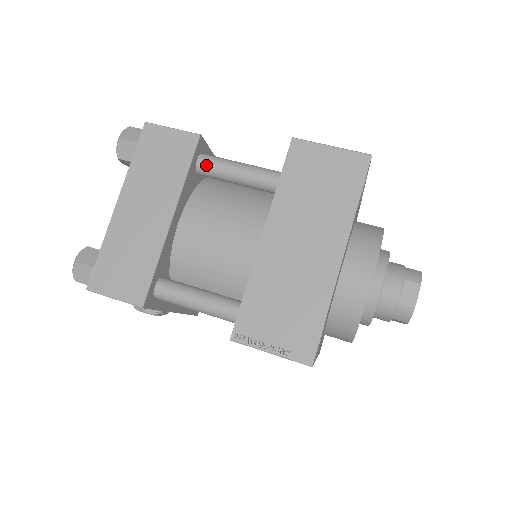
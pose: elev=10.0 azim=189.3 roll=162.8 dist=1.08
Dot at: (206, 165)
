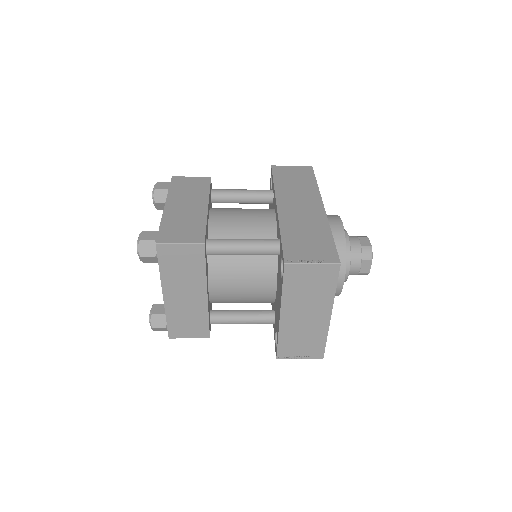
Dot at: (214, 253)
